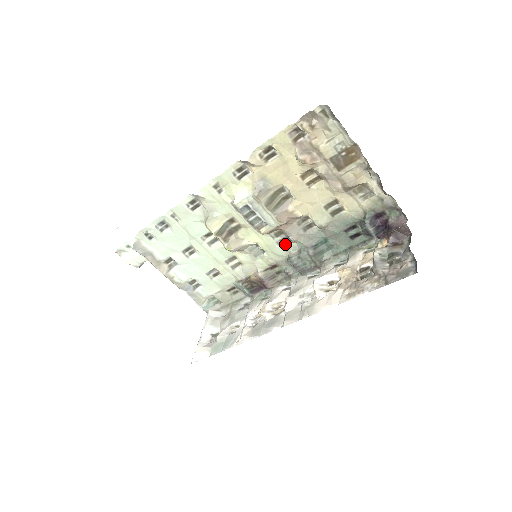
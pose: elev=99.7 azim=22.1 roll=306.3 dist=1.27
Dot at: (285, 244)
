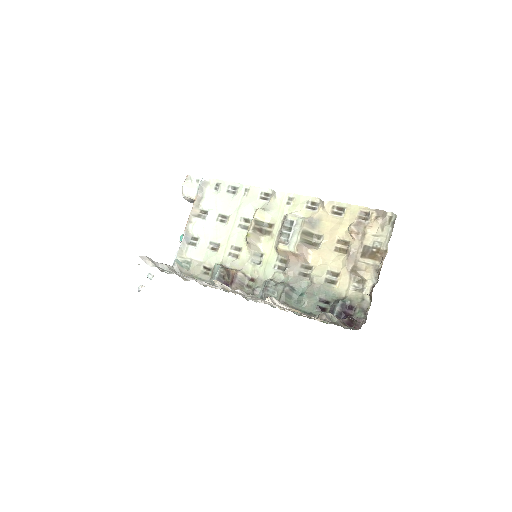
Dot at: (278, 271)
